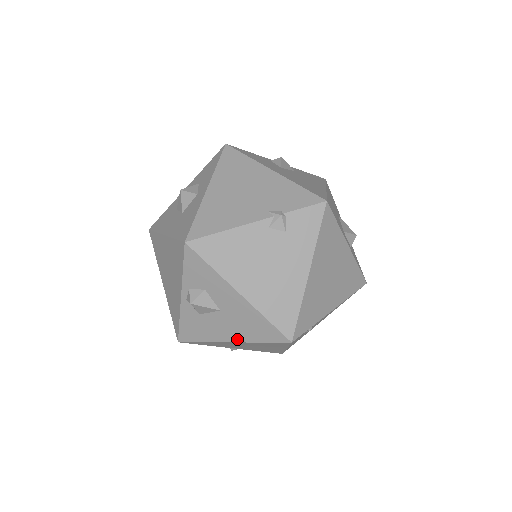
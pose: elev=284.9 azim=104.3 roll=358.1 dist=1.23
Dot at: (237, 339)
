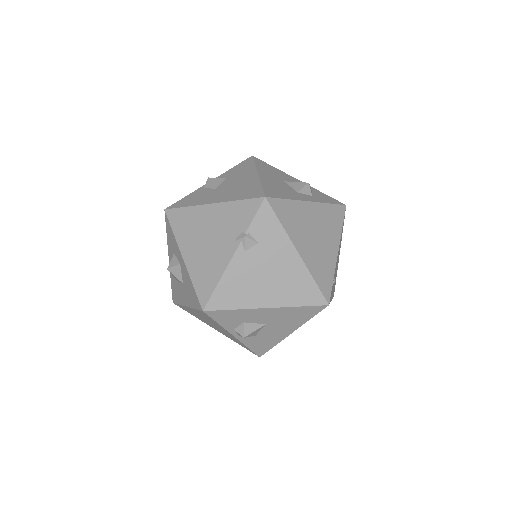
Dot at: (293, 329)
